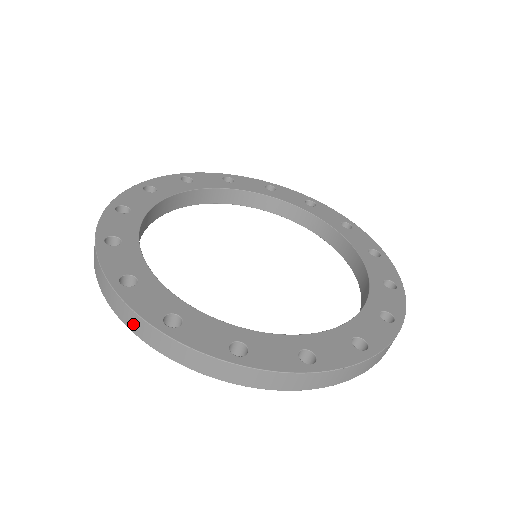
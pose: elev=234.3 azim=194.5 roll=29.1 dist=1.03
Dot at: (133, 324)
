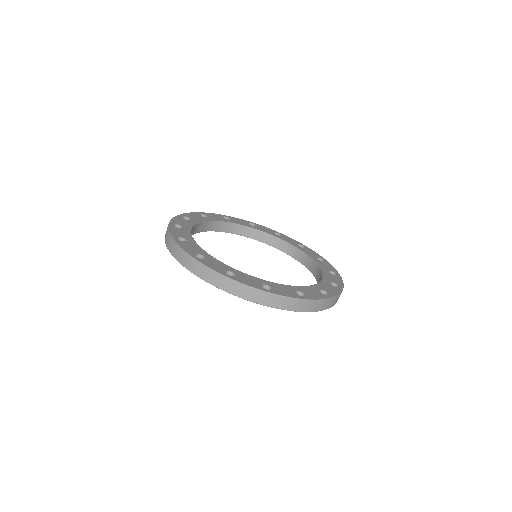
Dot at: (167, 238)
